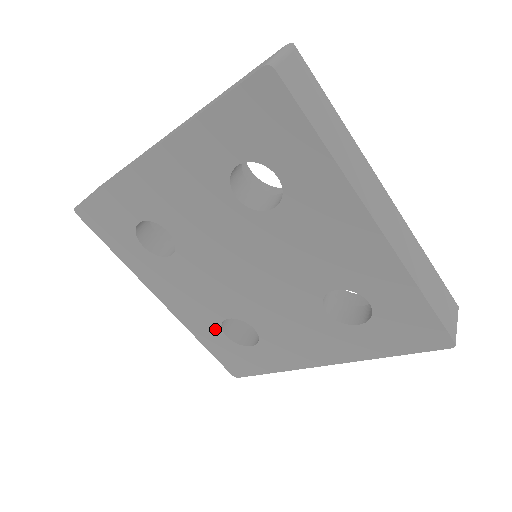
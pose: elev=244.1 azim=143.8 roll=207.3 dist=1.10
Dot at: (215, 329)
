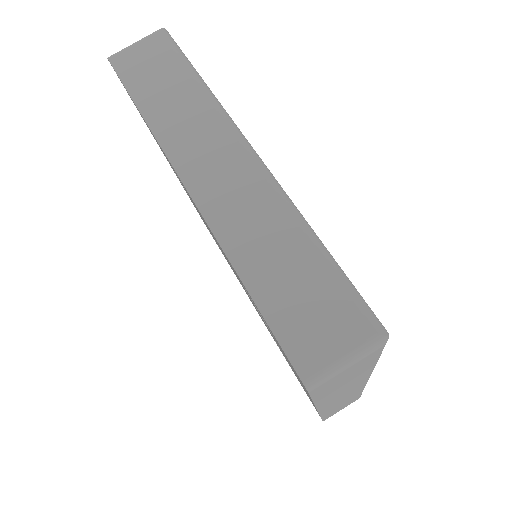
Dot at: occluded
